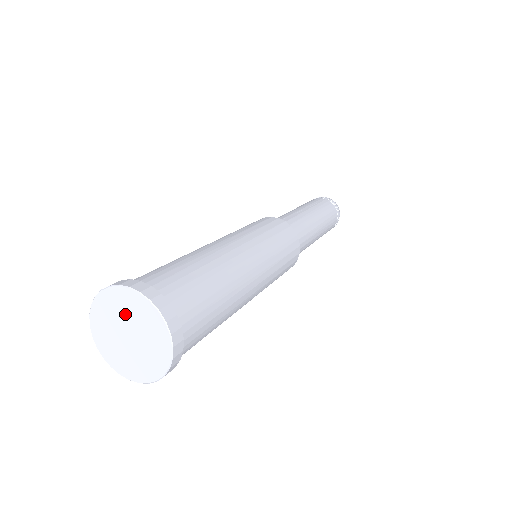
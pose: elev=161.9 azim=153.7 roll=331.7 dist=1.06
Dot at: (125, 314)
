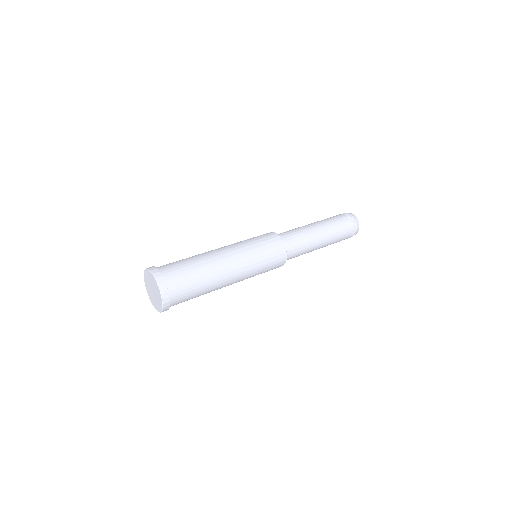
Dot at: (154, 286)
